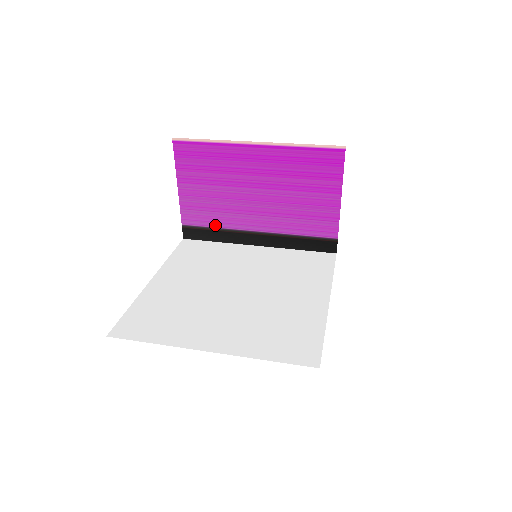
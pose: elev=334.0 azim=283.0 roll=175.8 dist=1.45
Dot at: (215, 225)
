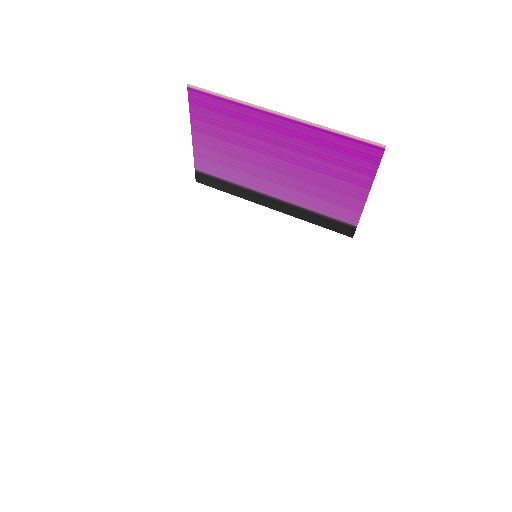
Dot at: (229, 179)
